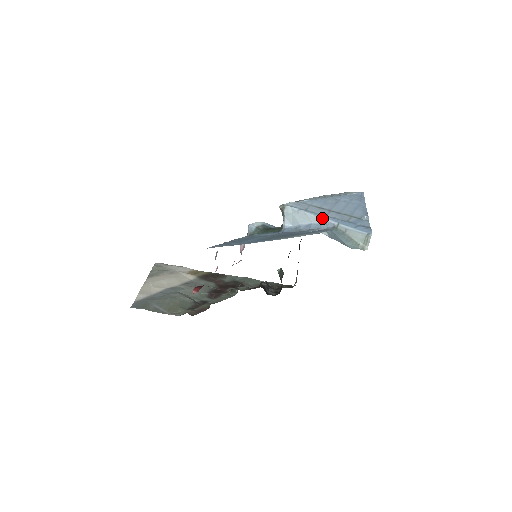
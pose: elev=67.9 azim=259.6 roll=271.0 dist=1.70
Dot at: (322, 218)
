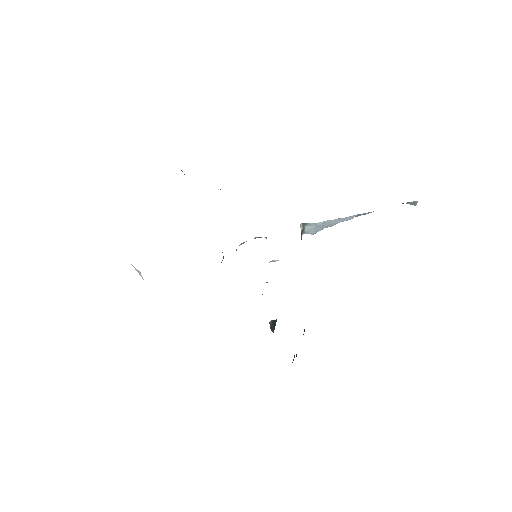
Dot at: (353, 215)
